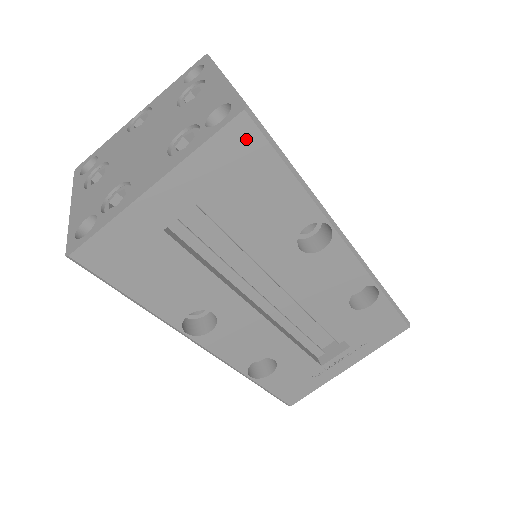
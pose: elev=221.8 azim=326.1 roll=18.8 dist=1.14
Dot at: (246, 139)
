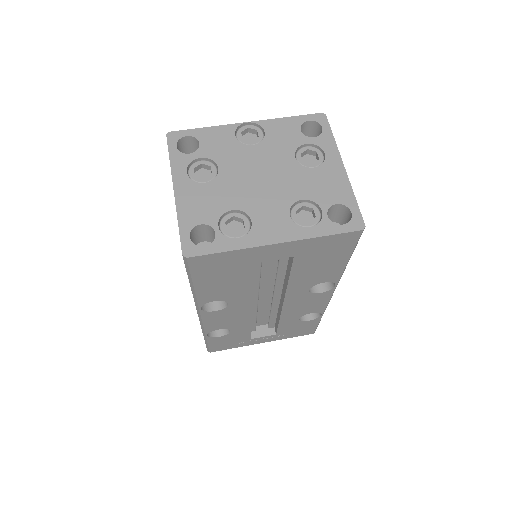
Dot at: (348, 241)
